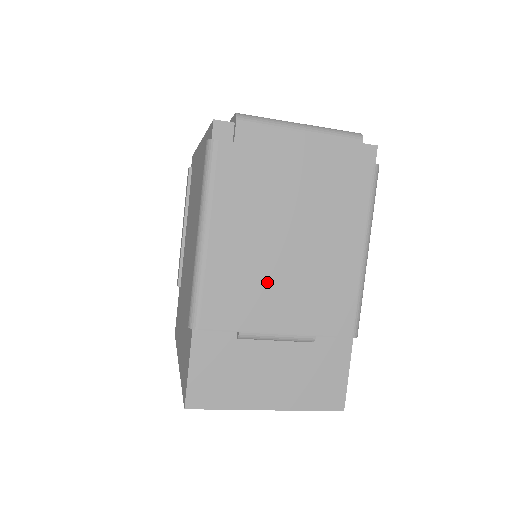
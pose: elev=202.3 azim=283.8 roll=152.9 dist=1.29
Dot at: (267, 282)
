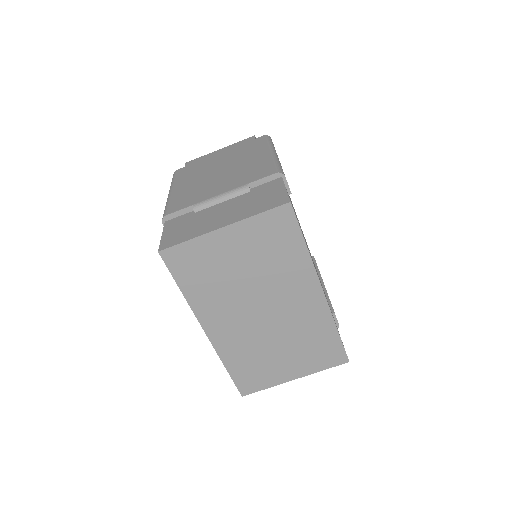
Dot at: (209, 185)
